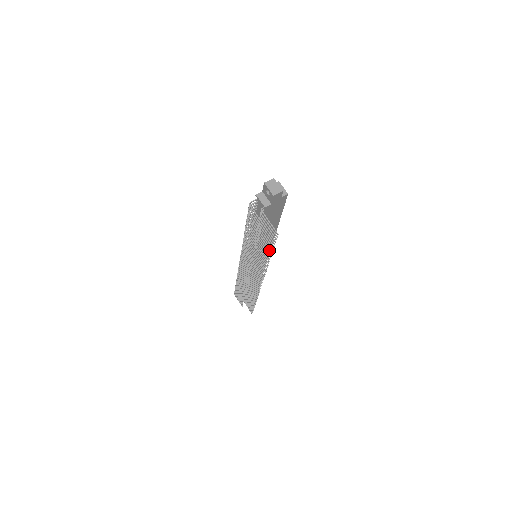
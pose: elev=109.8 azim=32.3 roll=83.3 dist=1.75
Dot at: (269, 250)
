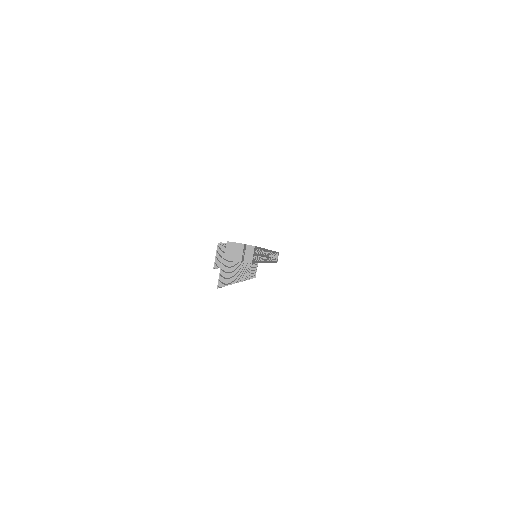
Dot at: (227, 281)
